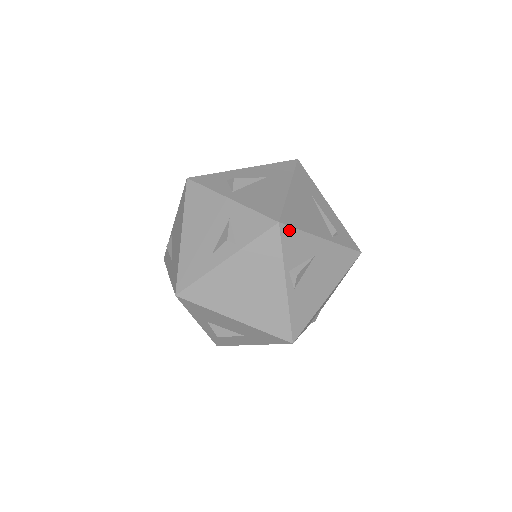
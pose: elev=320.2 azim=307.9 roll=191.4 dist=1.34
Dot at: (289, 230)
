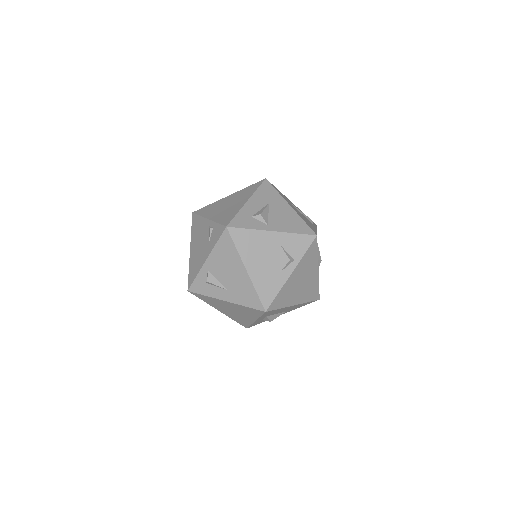
Dot at: occluded
